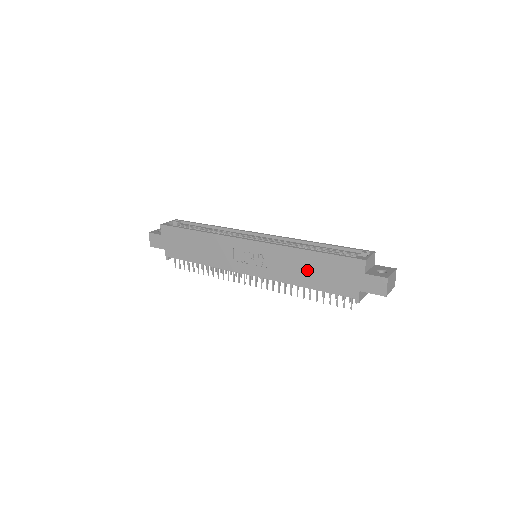
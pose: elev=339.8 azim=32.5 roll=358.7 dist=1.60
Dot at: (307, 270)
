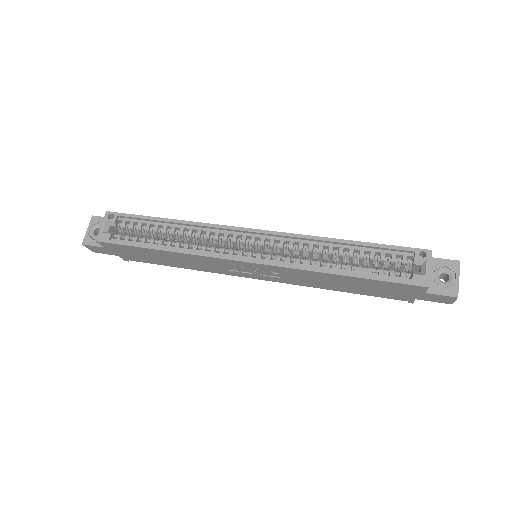
Dot at: (341, 284)
